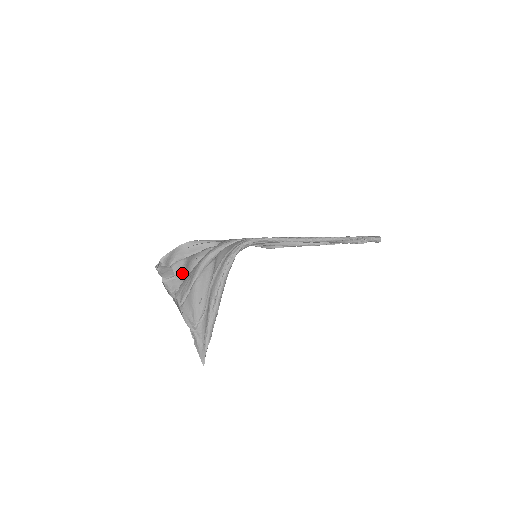
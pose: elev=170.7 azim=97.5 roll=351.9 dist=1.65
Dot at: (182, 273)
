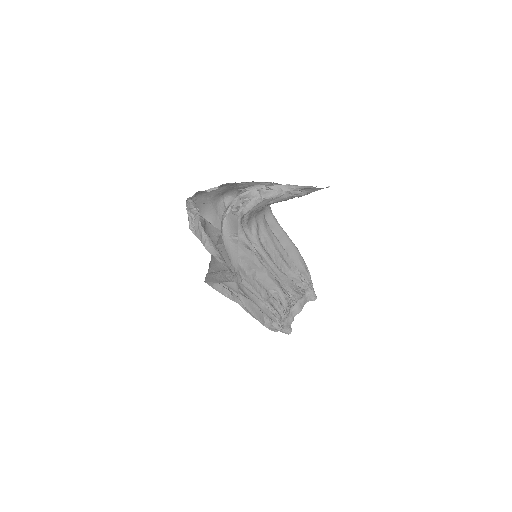
Dot at: occluded
